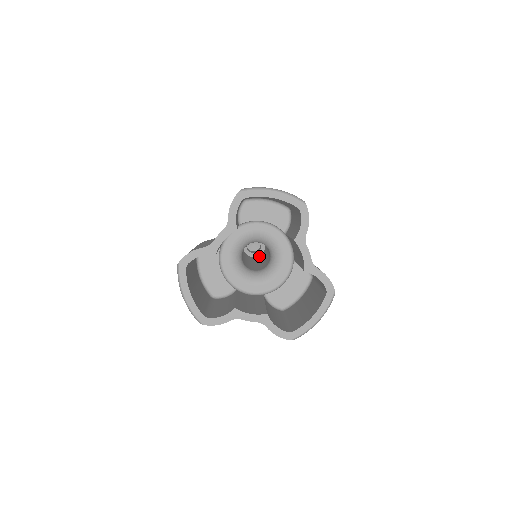
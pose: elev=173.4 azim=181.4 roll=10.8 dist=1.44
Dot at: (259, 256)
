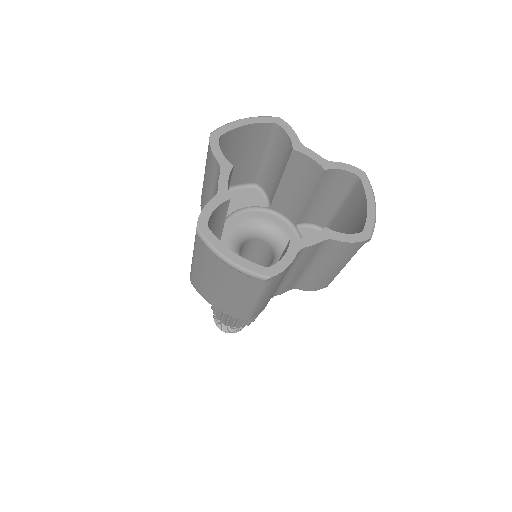
Dot at: occluded
